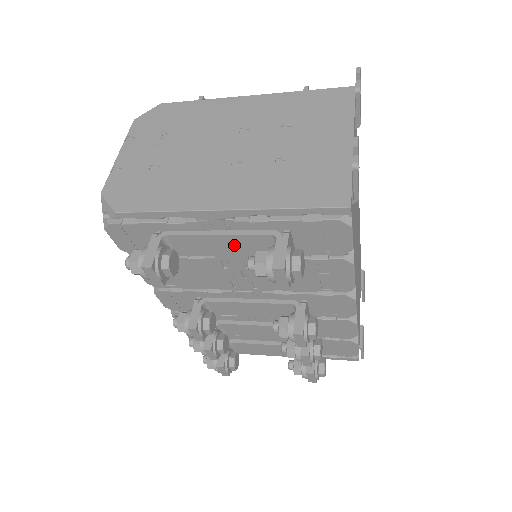
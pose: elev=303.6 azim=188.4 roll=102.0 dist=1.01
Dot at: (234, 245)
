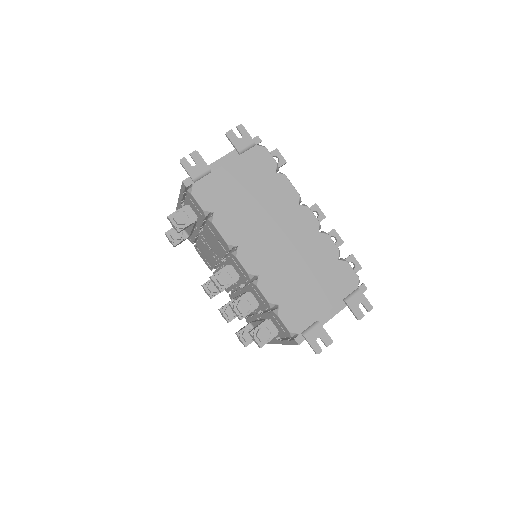
Dot at: occluded
